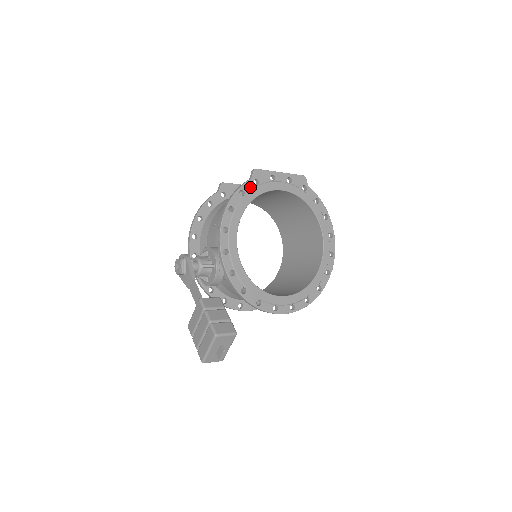
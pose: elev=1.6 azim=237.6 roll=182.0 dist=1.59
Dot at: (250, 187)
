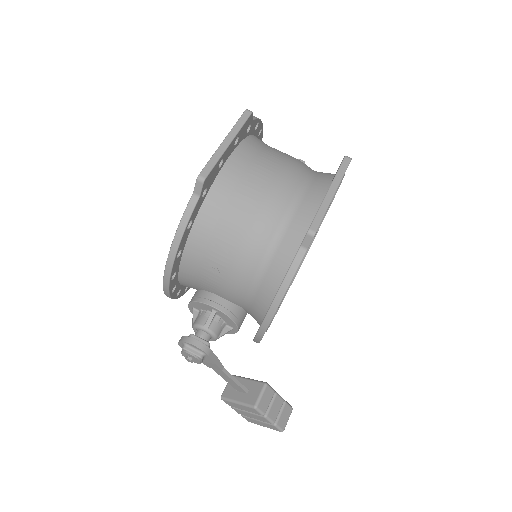
Dot at: (303, 259)
